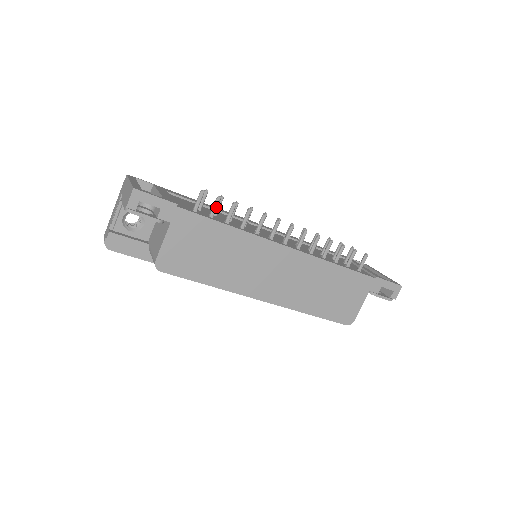
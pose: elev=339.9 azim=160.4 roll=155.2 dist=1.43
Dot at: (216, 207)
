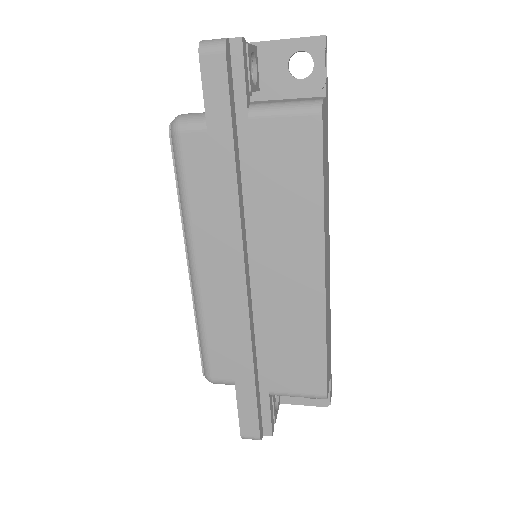
Dot at: occluded
